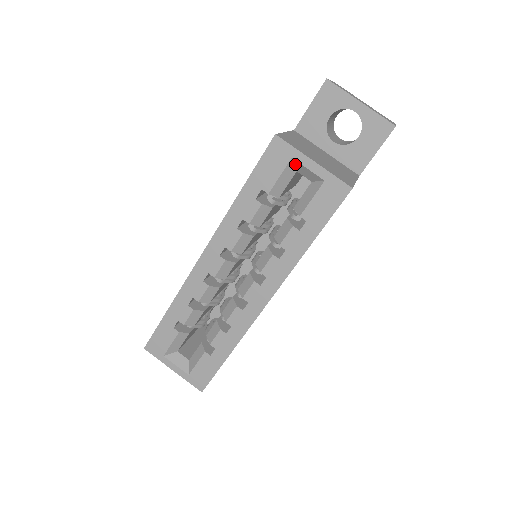
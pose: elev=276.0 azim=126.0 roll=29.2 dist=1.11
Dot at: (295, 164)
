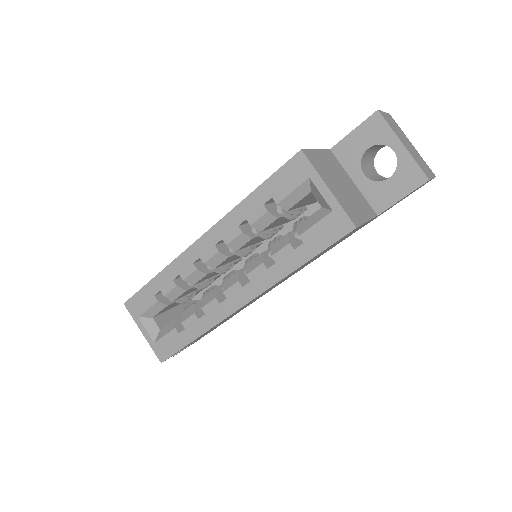
Dot at: (311, 185)
